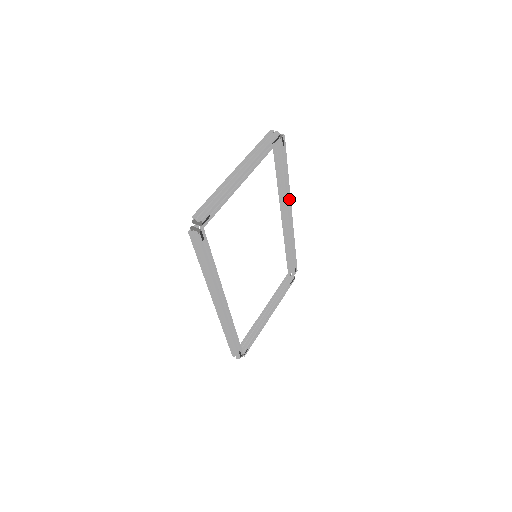
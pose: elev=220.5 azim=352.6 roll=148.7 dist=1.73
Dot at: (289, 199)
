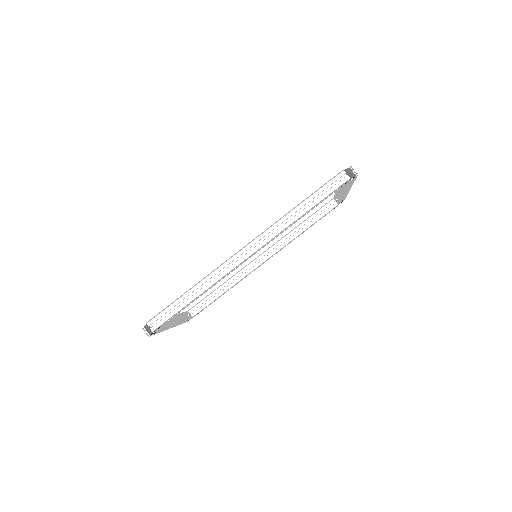
Dot at: occluded
